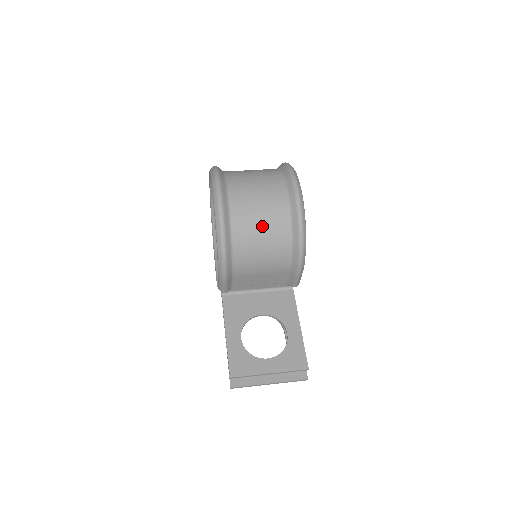
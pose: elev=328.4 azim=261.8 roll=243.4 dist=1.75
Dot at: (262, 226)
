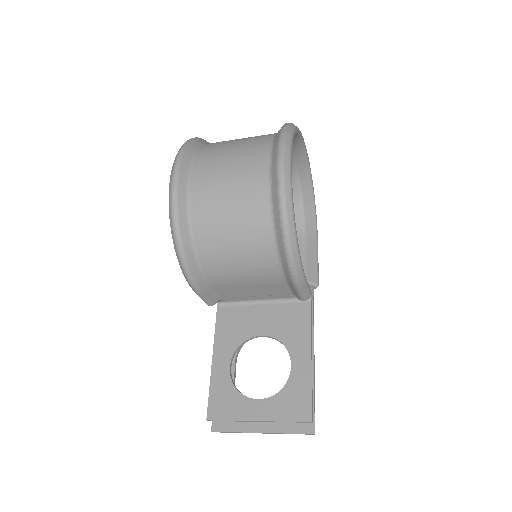
Dot at: (232, 221)
